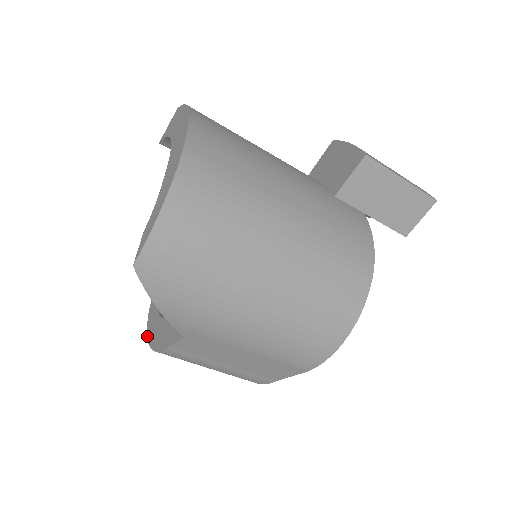
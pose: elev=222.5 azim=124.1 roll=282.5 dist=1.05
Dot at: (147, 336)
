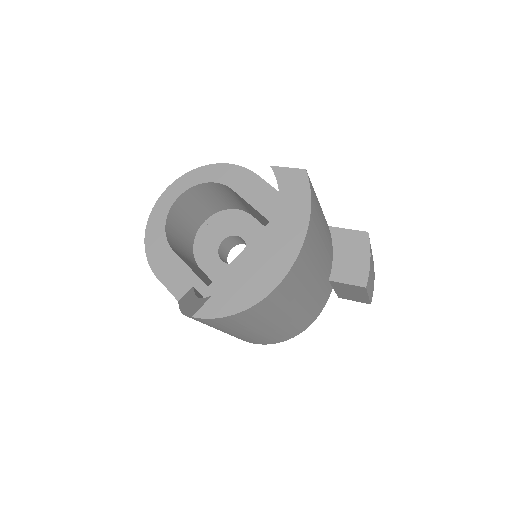
Dot at: (146, 230)
